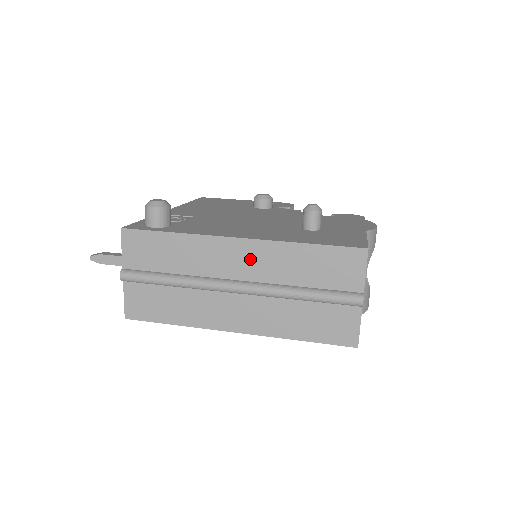
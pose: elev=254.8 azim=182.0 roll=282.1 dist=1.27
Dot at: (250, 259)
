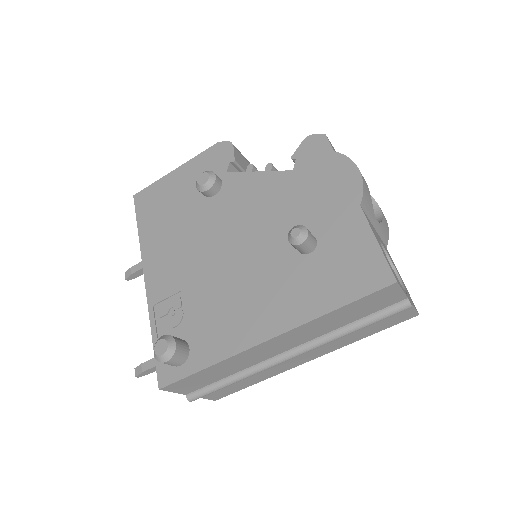
Dot at: (289, 340)
